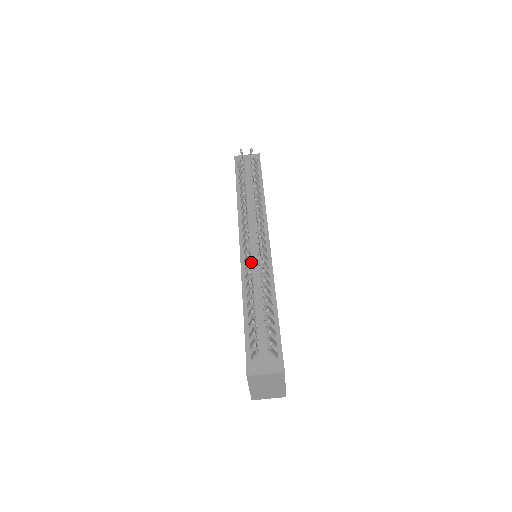
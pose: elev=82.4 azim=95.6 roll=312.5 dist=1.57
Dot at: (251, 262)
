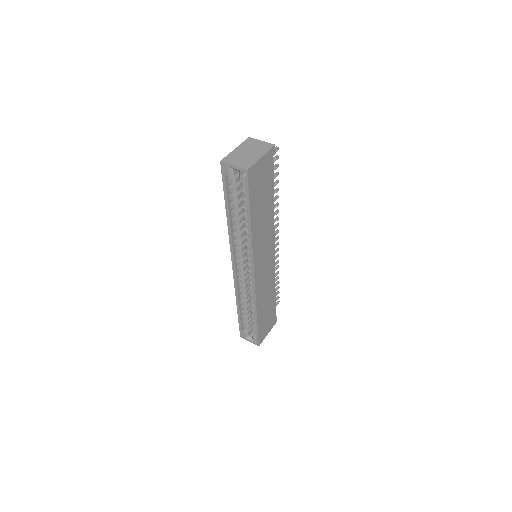
Dot at: occluded
